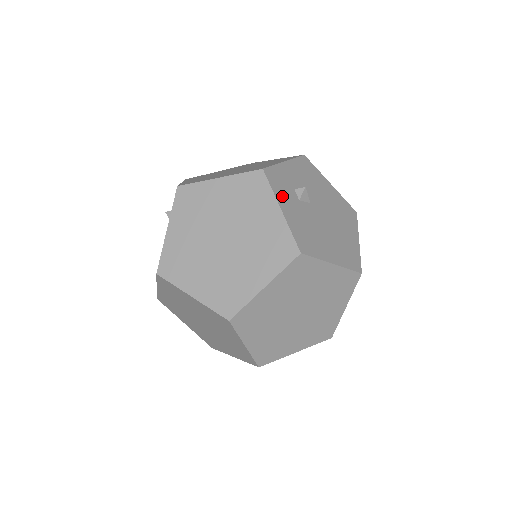
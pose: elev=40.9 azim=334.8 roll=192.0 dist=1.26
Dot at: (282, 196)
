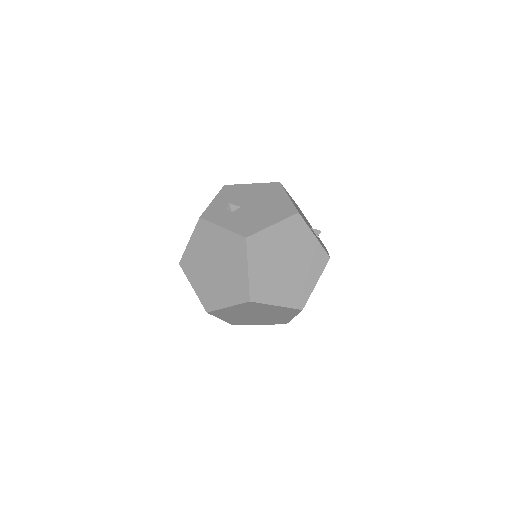
Dot at: (219, 220)
